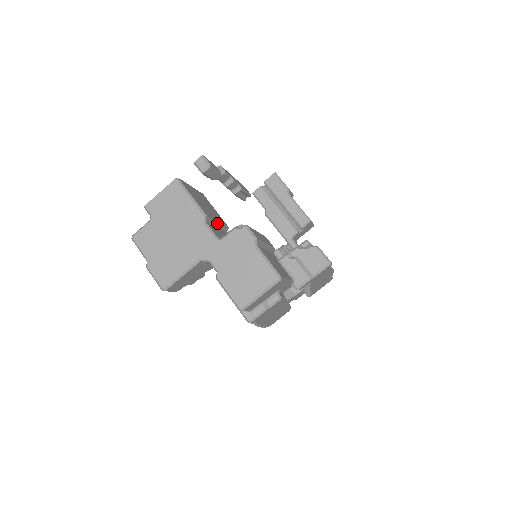
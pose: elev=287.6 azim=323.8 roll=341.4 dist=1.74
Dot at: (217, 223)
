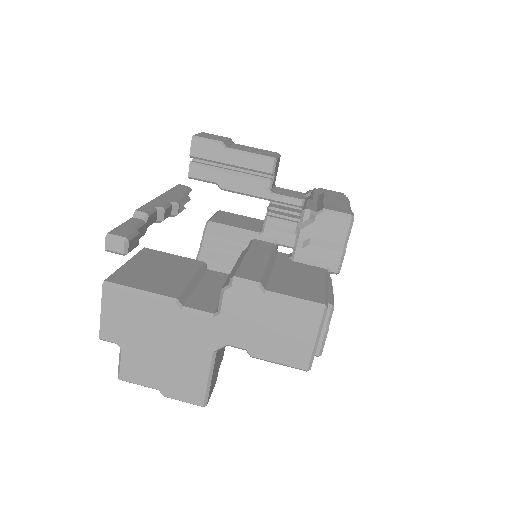
Dot at: (192, 282)
